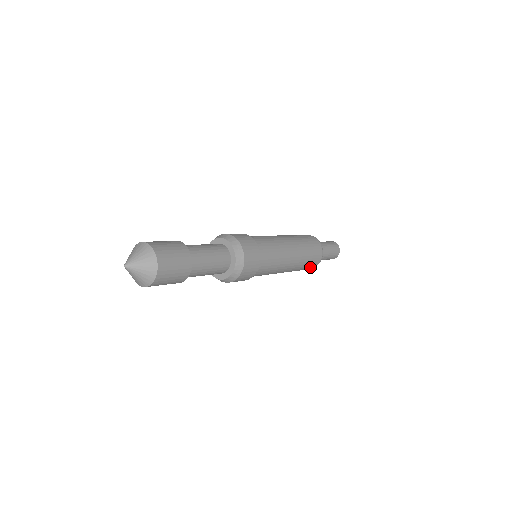
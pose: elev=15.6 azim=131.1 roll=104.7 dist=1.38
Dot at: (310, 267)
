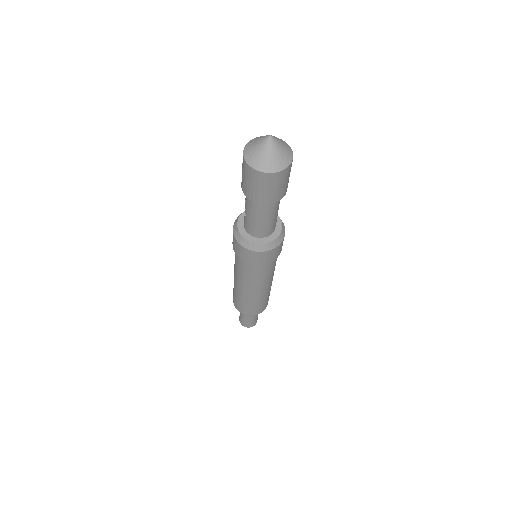
Dot at: (258, 310)
